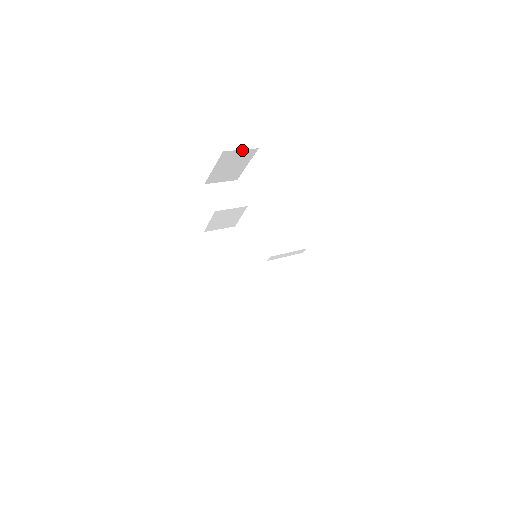
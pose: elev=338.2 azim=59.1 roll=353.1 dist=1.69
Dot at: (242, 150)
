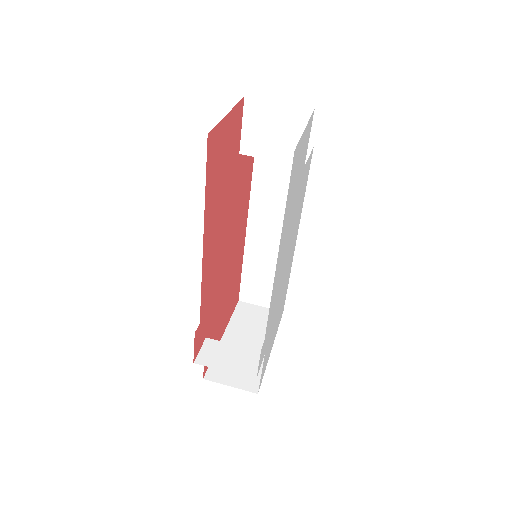
Dot at: occluded
